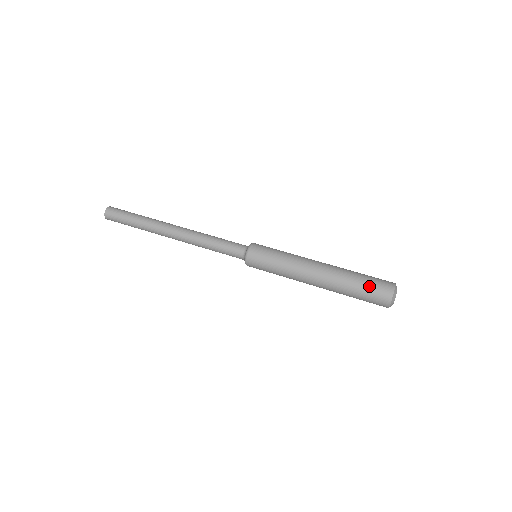
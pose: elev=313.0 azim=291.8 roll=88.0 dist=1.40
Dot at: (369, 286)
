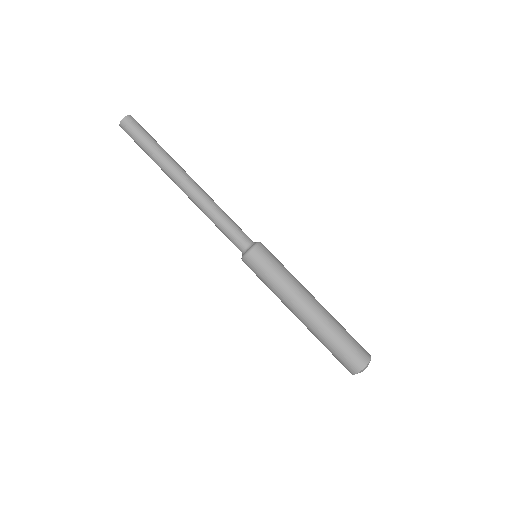
Dot at: (337, 356)
